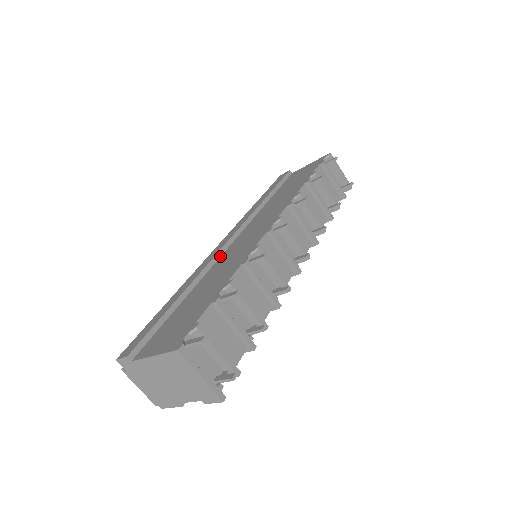
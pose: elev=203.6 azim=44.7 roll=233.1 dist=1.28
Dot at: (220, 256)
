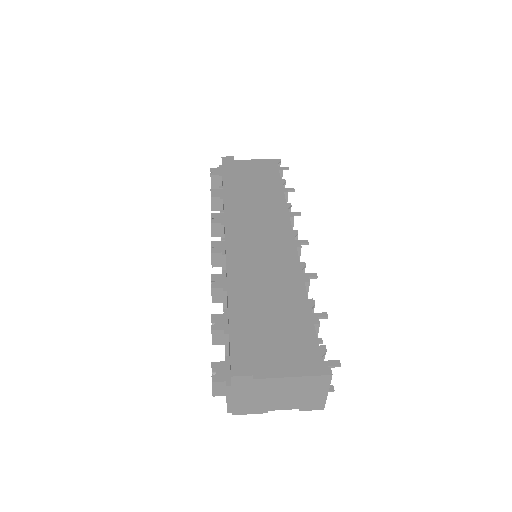
Dot at: (242, 255)
